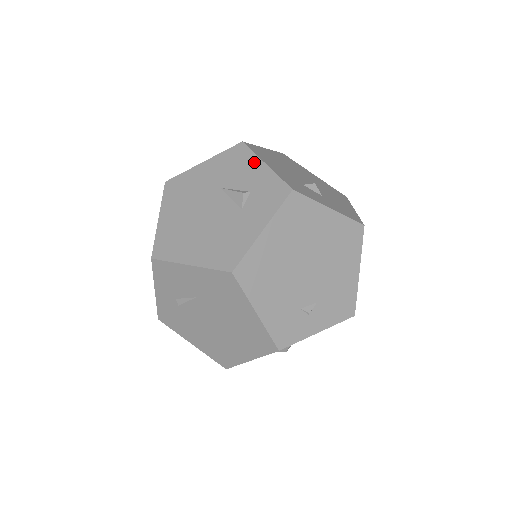
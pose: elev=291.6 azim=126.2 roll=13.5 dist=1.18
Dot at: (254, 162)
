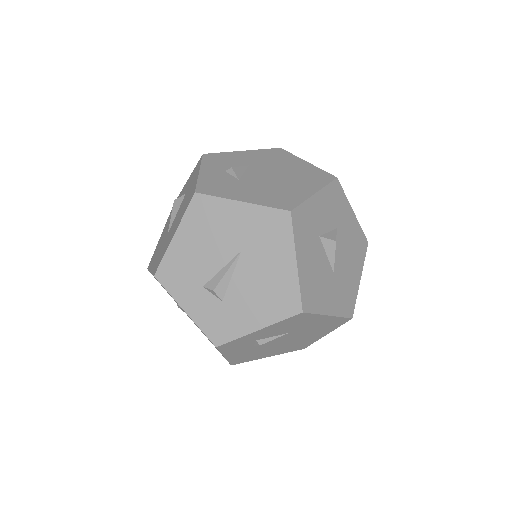
Dot at: occluded
